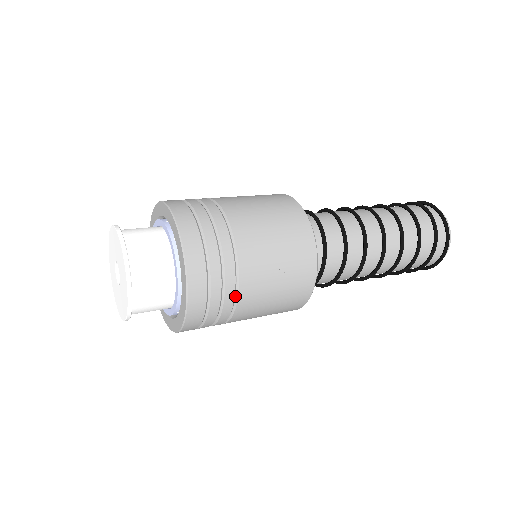
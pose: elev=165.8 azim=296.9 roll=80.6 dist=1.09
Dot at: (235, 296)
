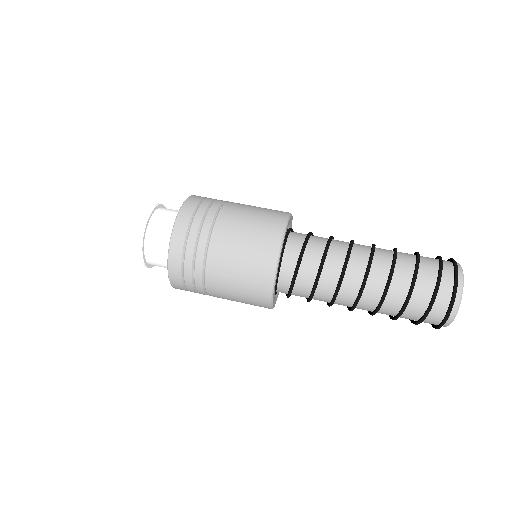
Dot at: (204, 267)
